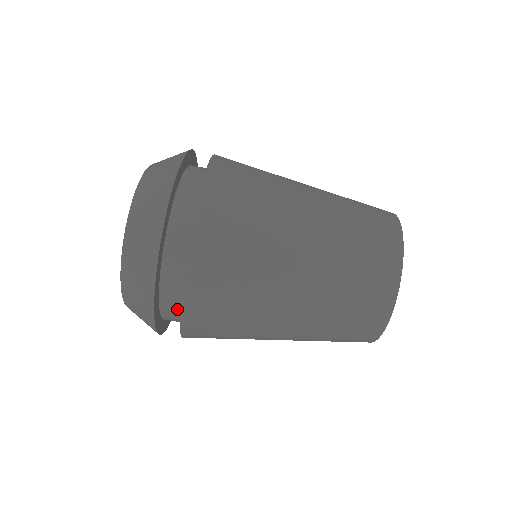
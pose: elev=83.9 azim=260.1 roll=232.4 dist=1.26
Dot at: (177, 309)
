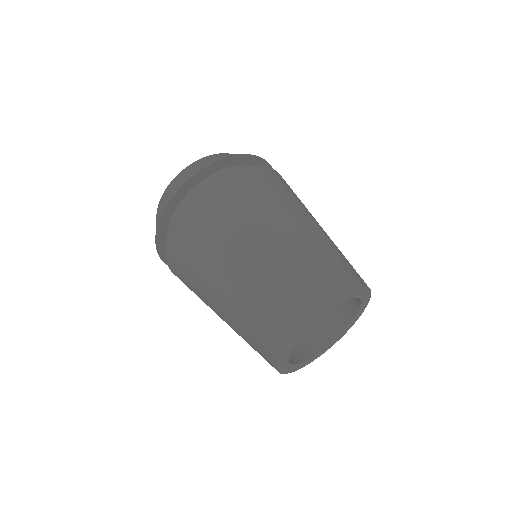
Dot at: occluded
